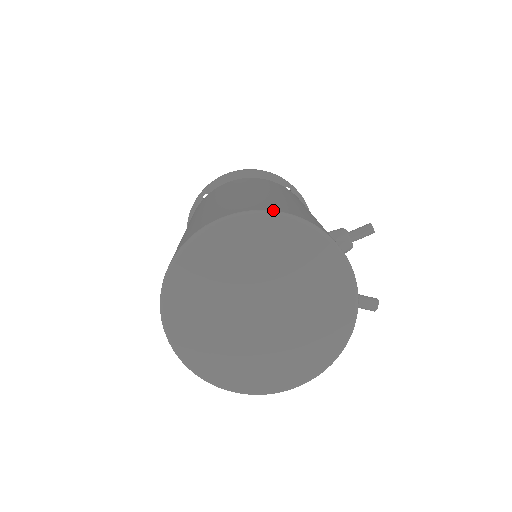
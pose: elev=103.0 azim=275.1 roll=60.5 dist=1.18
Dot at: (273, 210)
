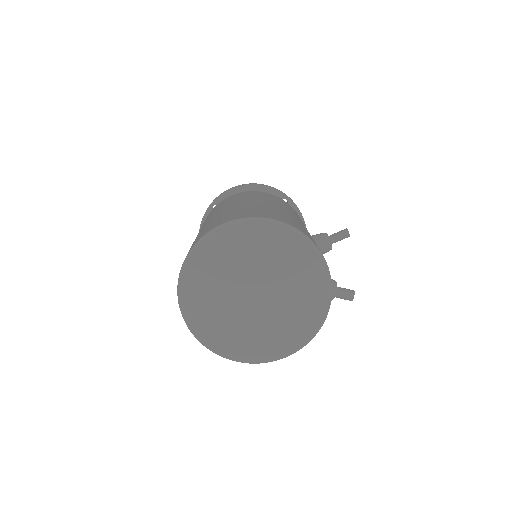
Dot at: (264, 217)
